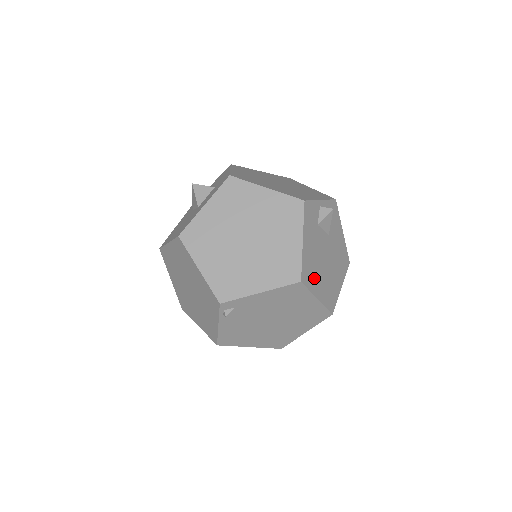
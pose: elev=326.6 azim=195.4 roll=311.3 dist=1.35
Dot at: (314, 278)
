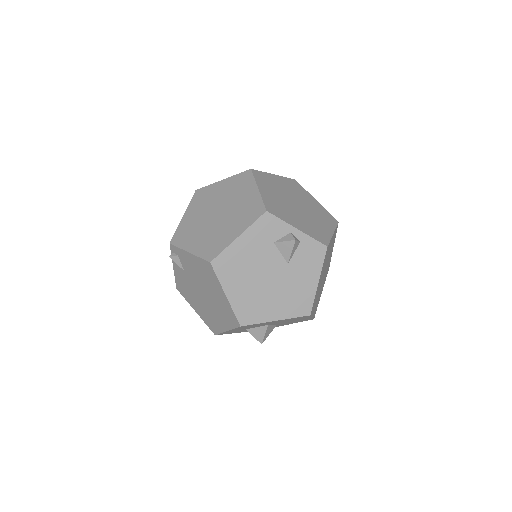
Dot at: (233, 276)
